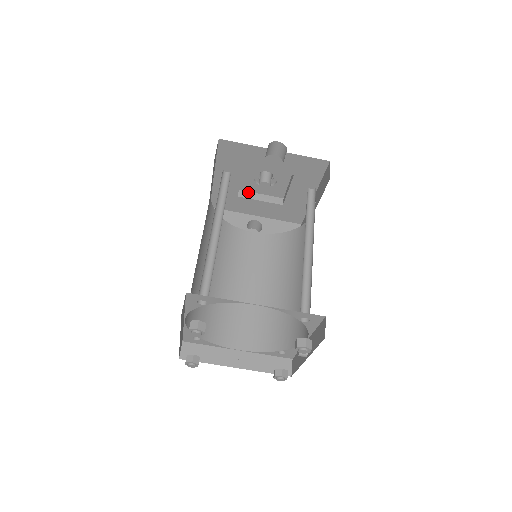
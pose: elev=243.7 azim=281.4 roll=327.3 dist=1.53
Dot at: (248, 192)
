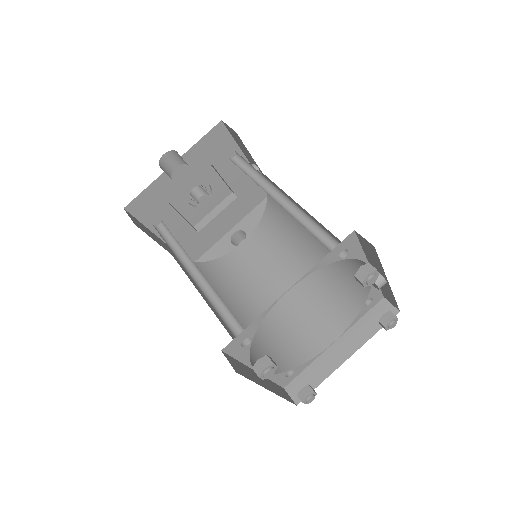
Dot at: (202, 220)
